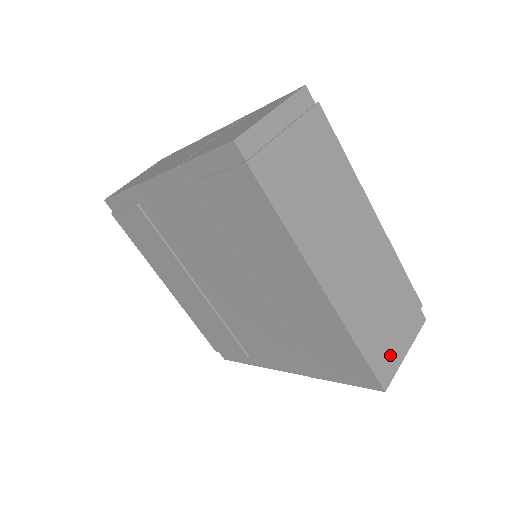
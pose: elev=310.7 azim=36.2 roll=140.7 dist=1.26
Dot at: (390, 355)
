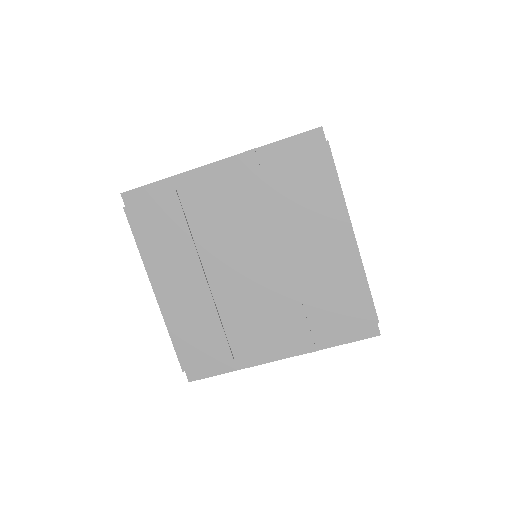
Dot at: occluded
